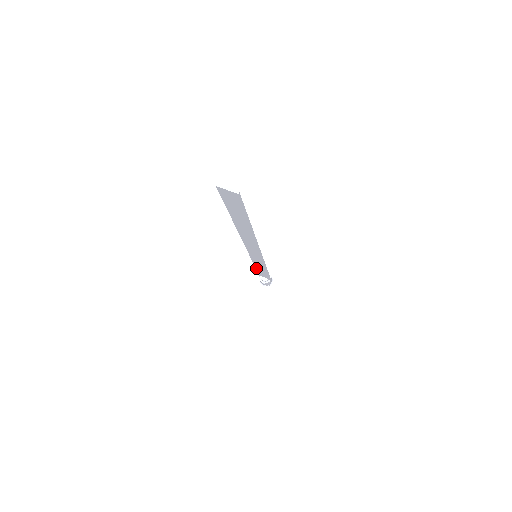
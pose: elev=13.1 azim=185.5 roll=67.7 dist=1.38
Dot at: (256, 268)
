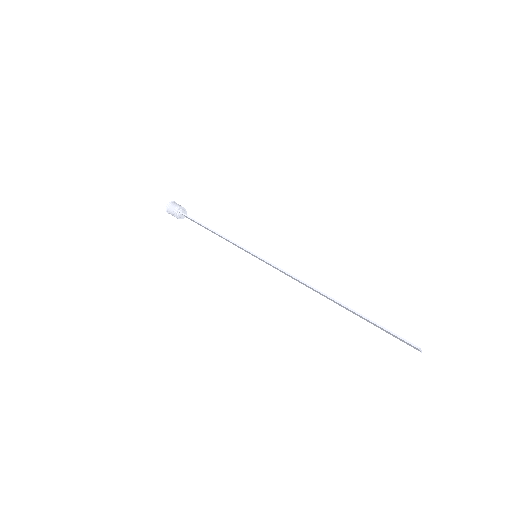
Dot at: (206, 227)
